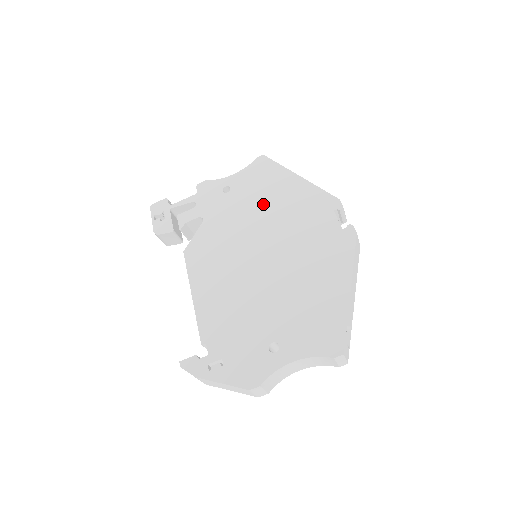
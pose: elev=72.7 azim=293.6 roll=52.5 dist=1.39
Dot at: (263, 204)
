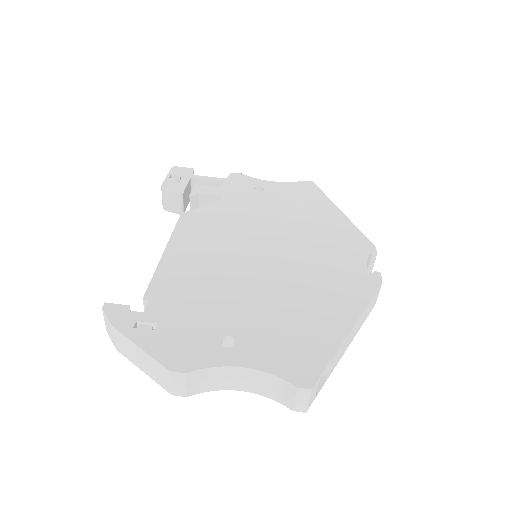
Dot at: (291, 215)
